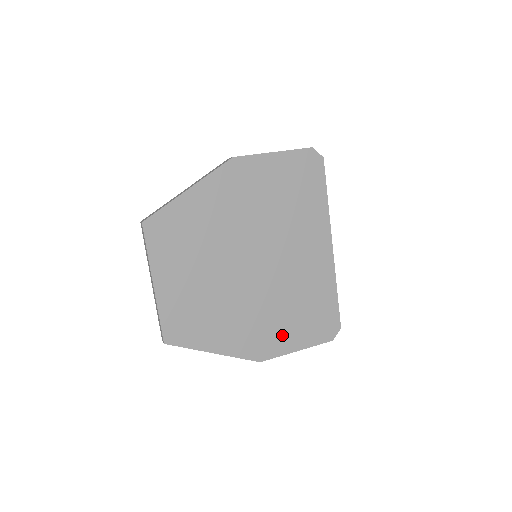
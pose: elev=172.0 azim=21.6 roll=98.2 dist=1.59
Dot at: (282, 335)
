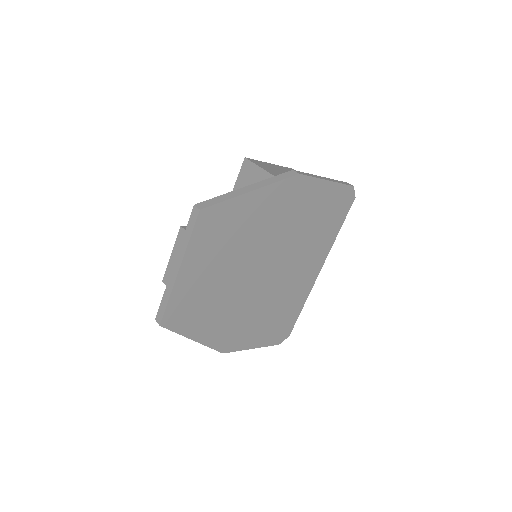
Dot at: (249, 334)
